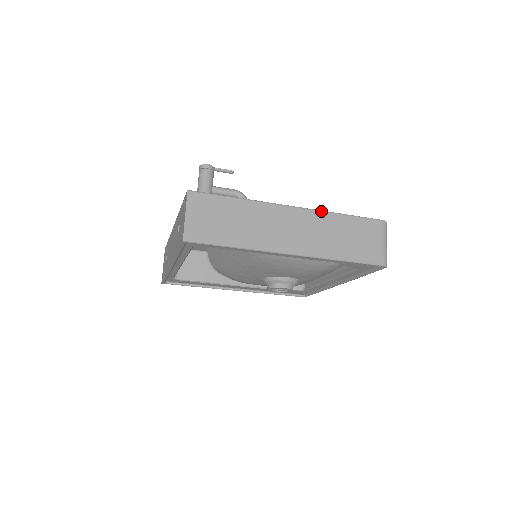
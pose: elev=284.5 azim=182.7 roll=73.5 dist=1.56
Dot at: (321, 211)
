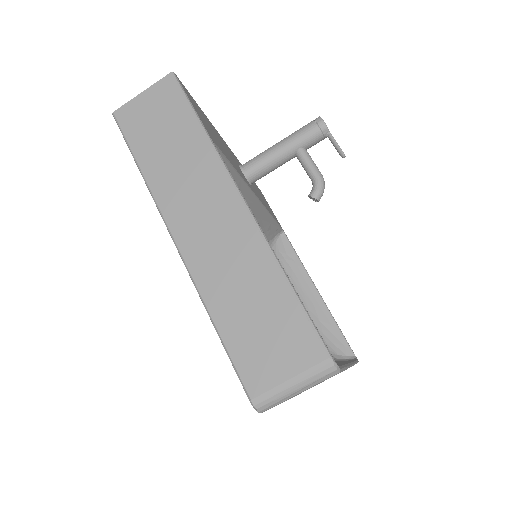
Dot at: (266, 243)
